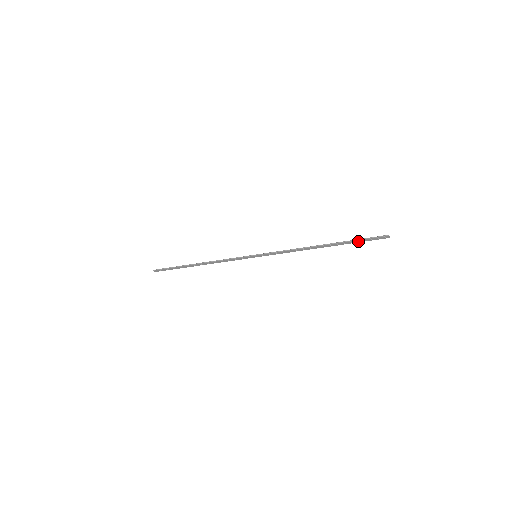
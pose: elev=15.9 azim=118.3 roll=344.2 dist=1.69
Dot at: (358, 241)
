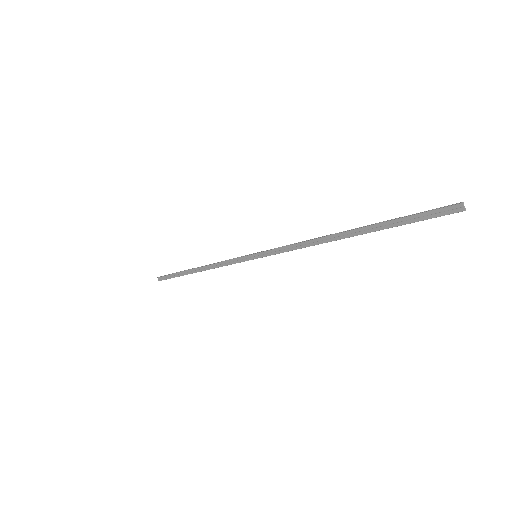
Dot at: (403, 221)
